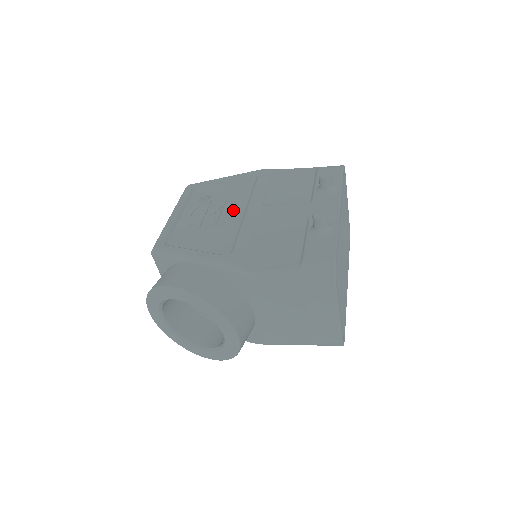
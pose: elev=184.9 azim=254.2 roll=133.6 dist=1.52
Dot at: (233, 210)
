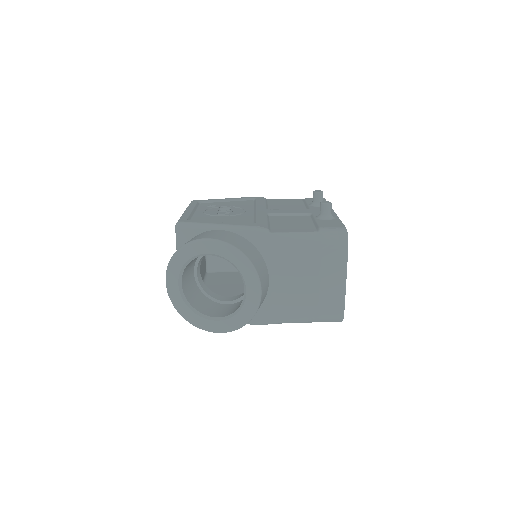
Dot at: (243, 210)
